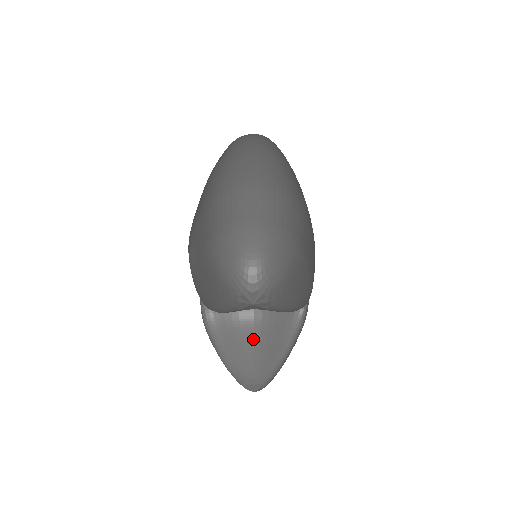
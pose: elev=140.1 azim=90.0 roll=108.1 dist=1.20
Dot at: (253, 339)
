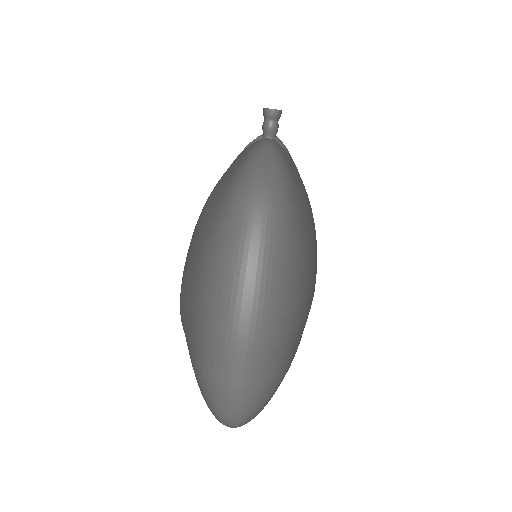
Dot at: occluded
